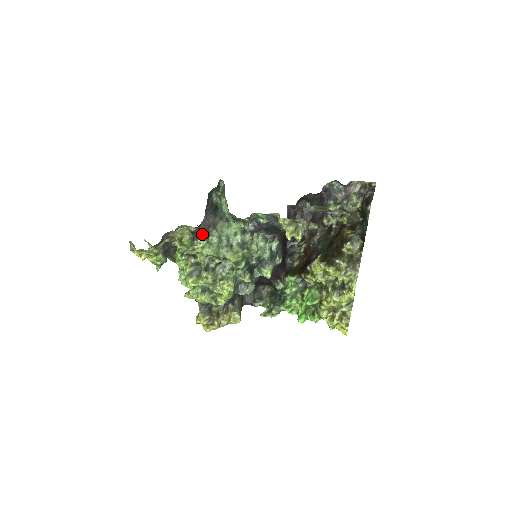
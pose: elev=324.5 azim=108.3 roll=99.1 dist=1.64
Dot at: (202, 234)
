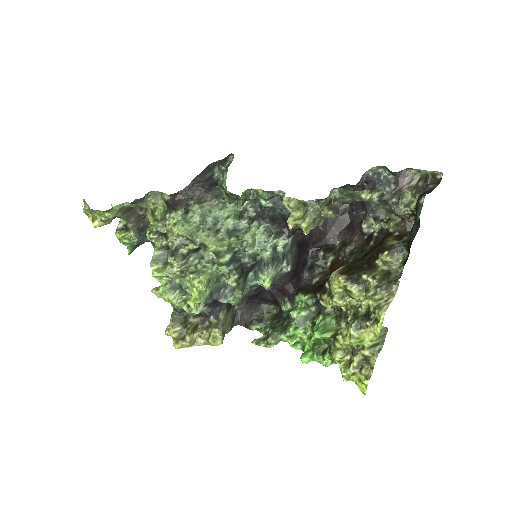
Dot at: (177, 205)
